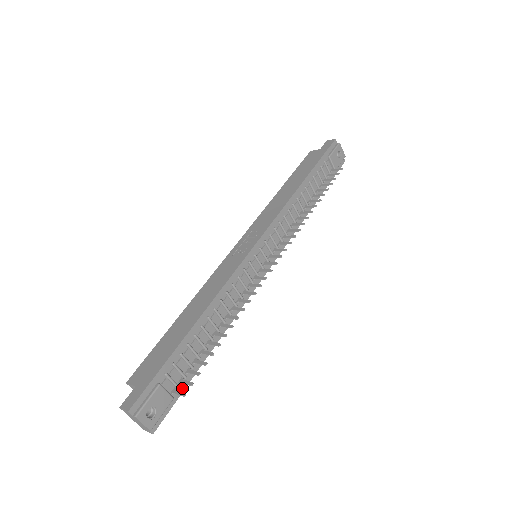
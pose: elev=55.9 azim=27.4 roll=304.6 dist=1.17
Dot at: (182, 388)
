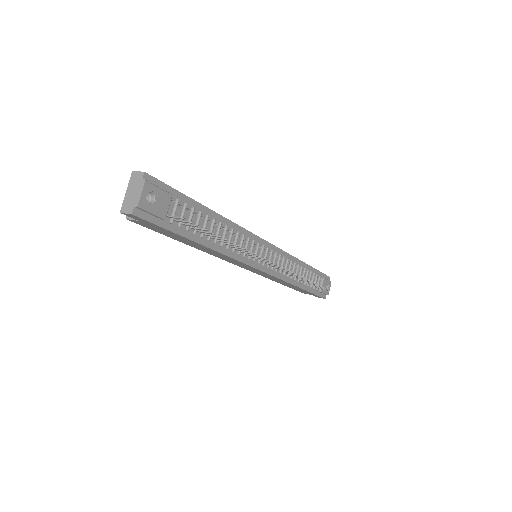
Dot at: (171, 228)
